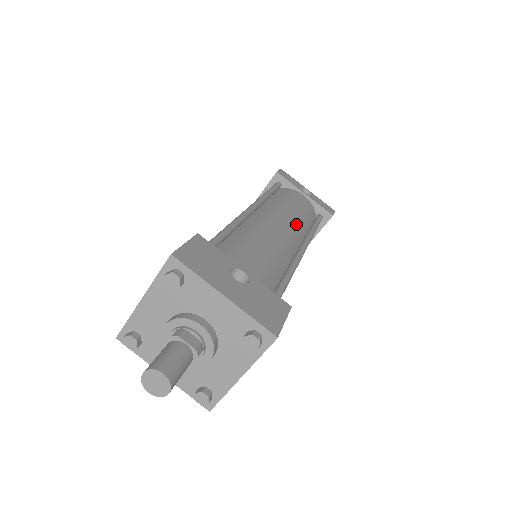
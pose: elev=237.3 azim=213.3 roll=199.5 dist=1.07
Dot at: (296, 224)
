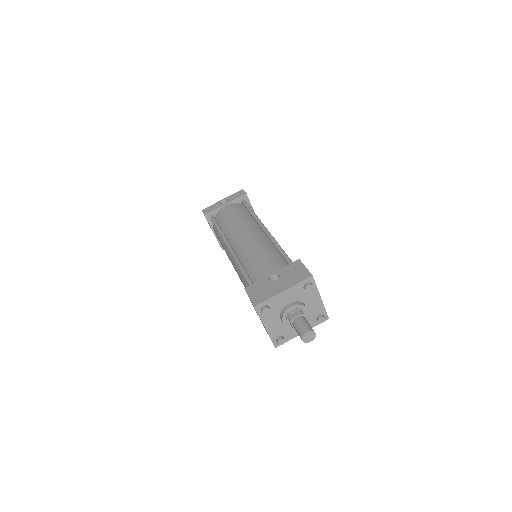
Dot at: (247, 224)
